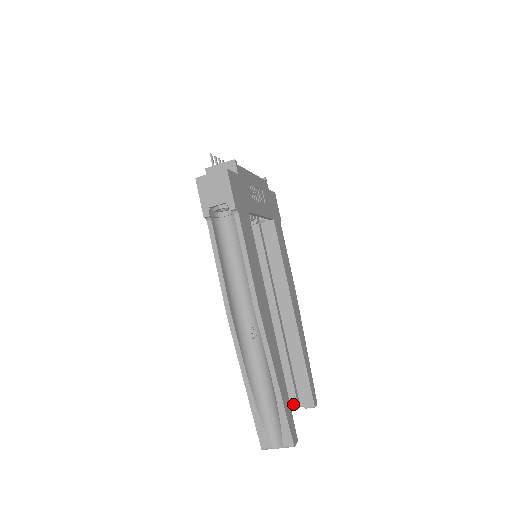
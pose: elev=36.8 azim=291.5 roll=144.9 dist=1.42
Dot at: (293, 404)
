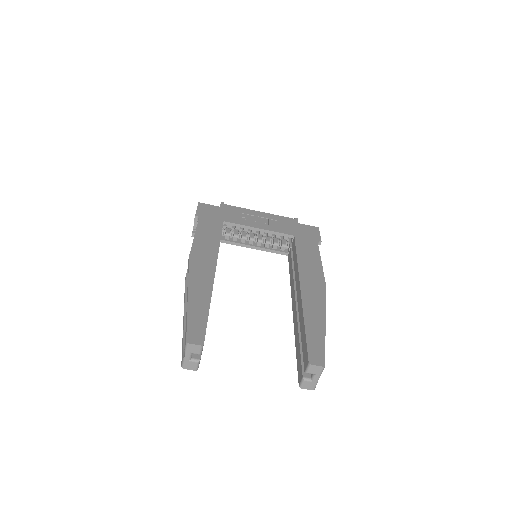
Dot at: (300, 376)
